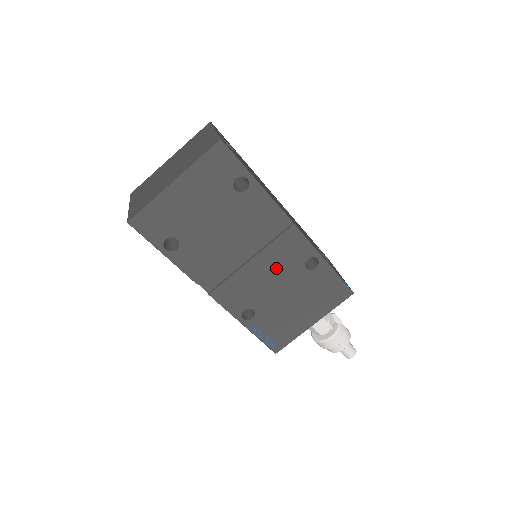
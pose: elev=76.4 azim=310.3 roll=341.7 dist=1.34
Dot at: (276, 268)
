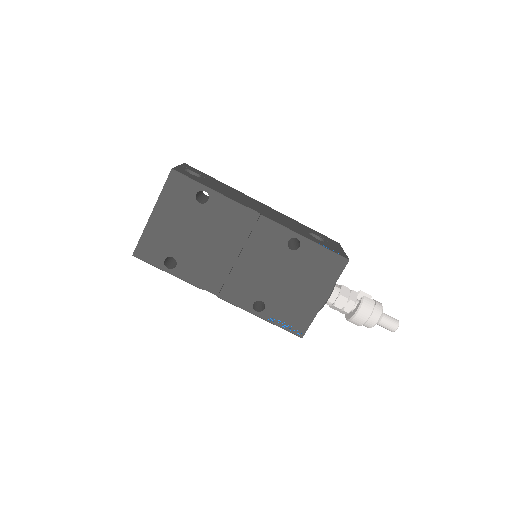
Dot at: (264, 258)
